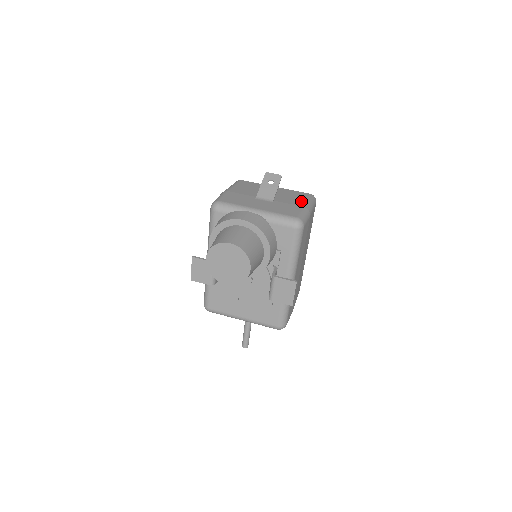
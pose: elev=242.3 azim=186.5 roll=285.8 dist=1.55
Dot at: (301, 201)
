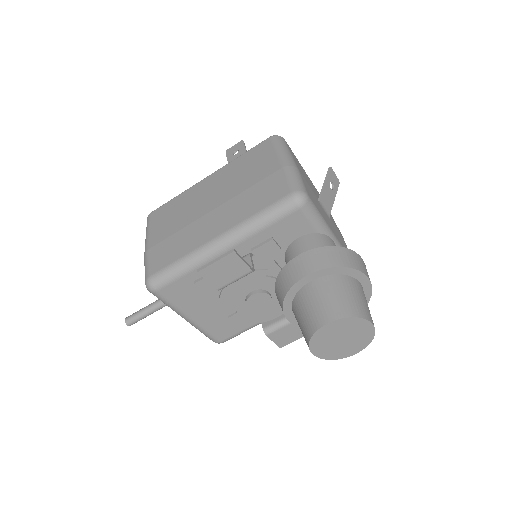
Dot at: occluded
